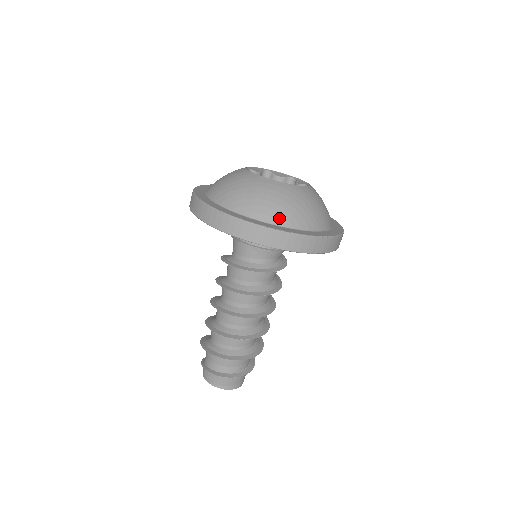
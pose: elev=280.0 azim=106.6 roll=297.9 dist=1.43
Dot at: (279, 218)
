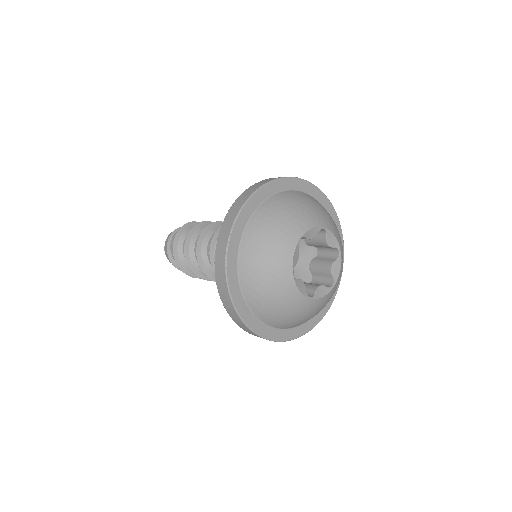
Dot at: (270, 321)
